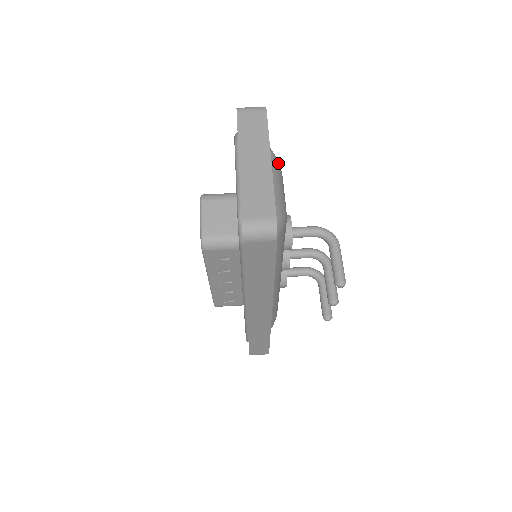
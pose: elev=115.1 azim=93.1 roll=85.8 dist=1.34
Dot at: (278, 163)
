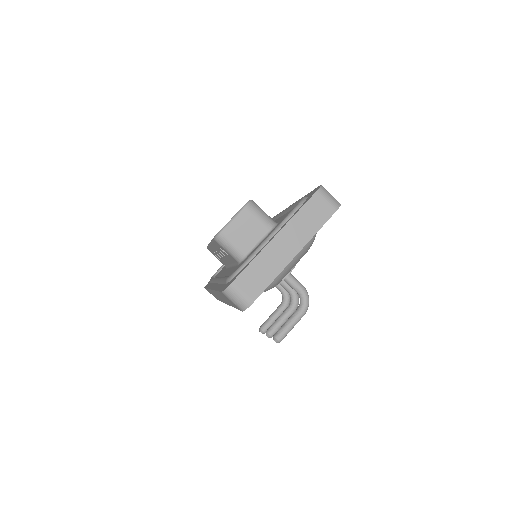
Dot at: (311, 245)
